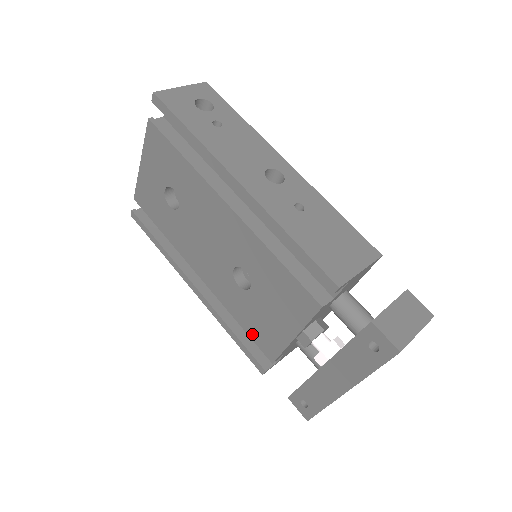
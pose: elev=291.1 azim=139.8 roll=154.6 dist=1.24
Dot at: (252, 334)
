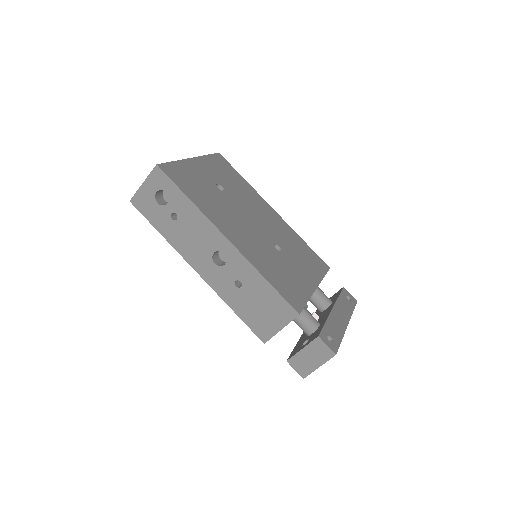
Dot at: occluded
